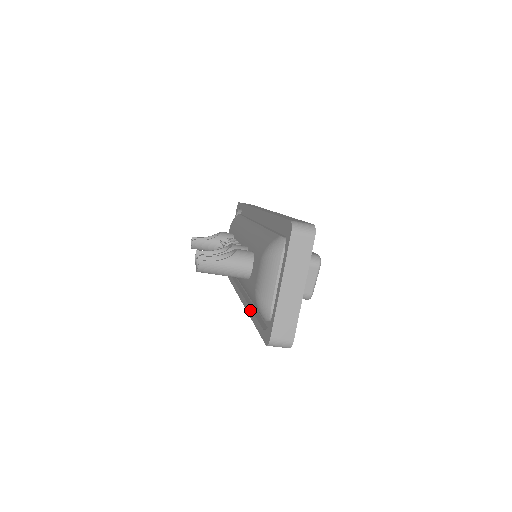
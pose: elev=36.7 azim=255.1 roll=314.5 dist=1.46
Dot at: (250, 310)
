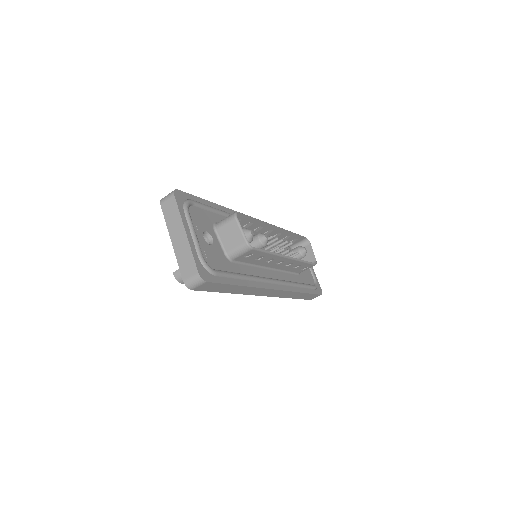
Dot at: occluded
